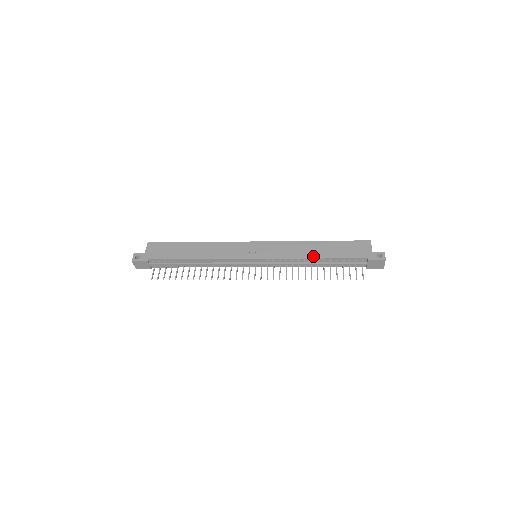
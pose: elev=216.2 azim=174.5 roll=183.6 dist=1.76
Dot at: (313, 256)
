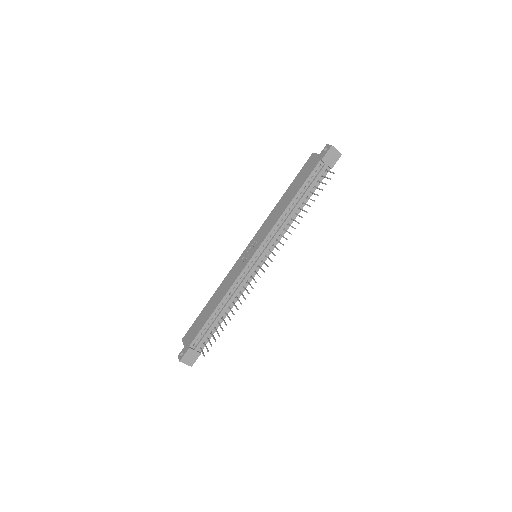
Dot at: (287, 205)
